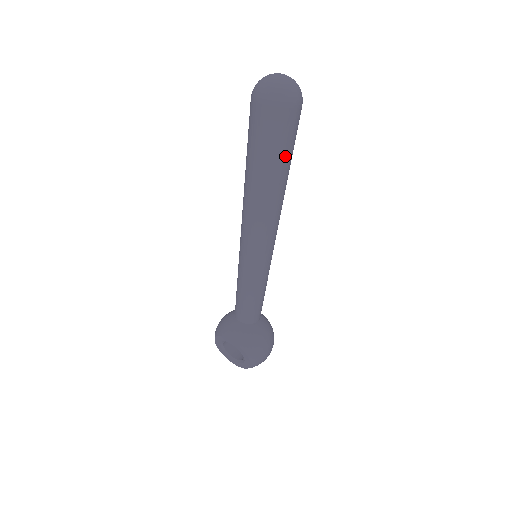
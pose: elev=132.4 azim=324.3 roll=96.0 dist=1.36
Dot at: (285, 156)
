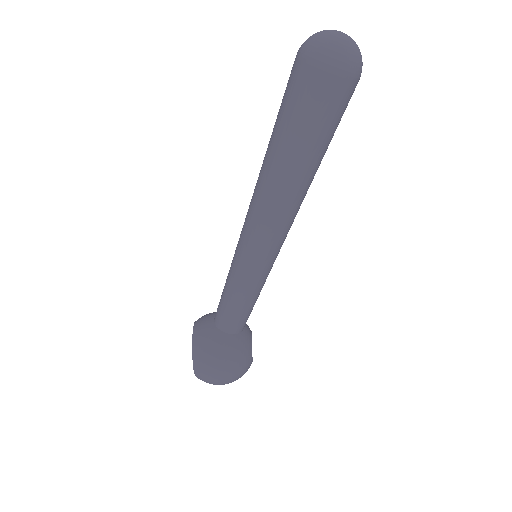
Dot at: (300, 134)
